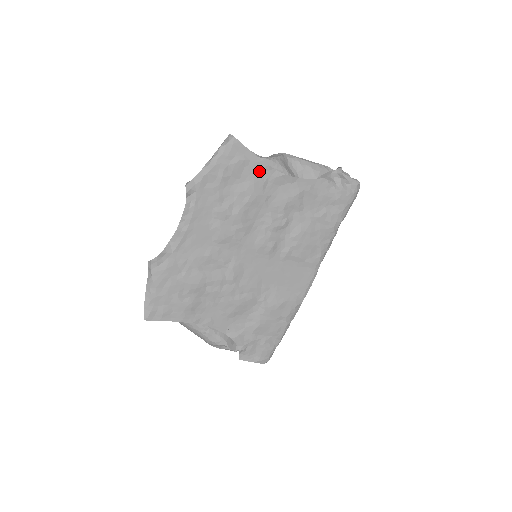
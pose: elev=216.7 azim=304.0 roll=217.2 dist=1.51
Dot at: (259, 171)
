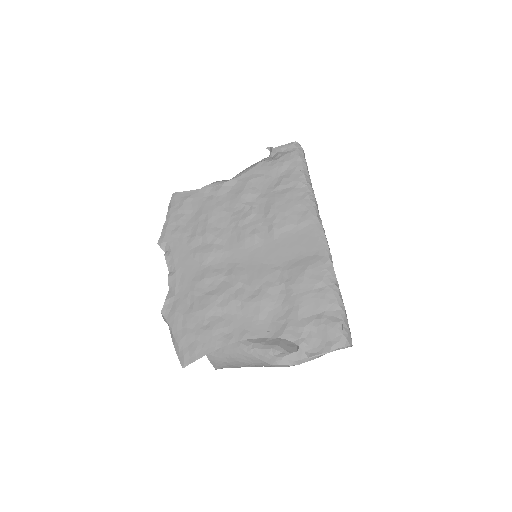
Dot at: (203, 196)
